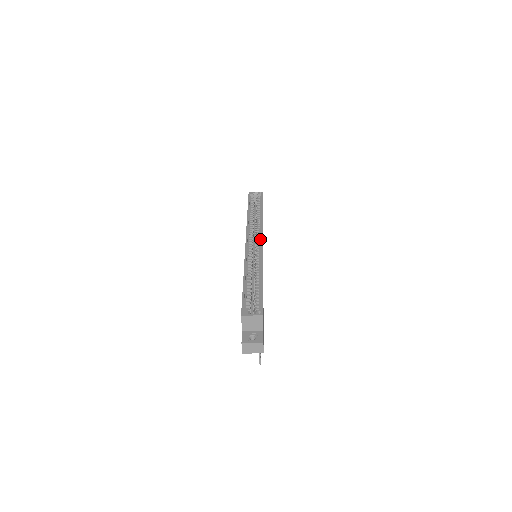
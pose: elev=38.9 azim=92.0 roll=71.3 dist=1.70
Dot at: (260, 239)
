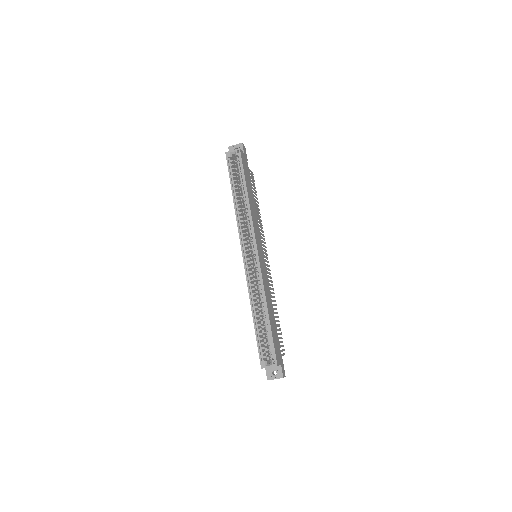
Dot at: (255, 249)
